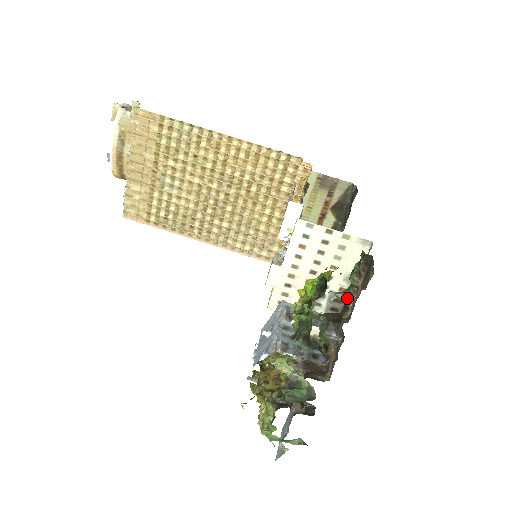
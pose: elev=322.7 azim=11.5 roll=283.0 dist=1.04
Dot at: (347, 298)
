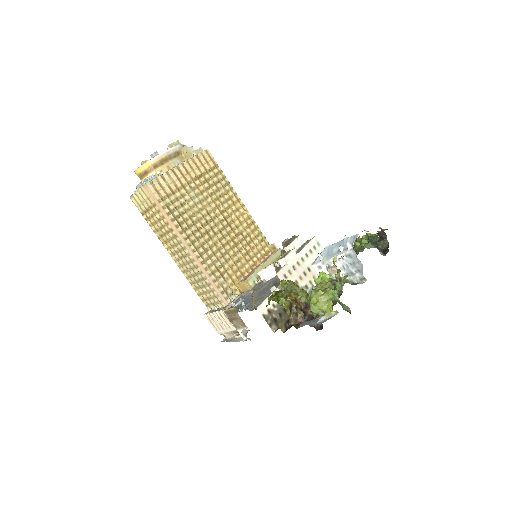
Dot at: occluded
